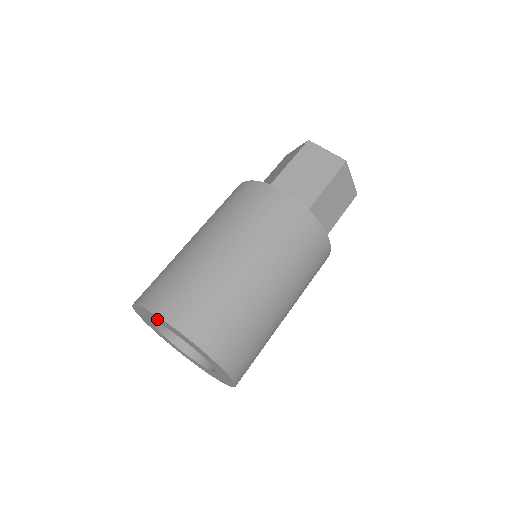
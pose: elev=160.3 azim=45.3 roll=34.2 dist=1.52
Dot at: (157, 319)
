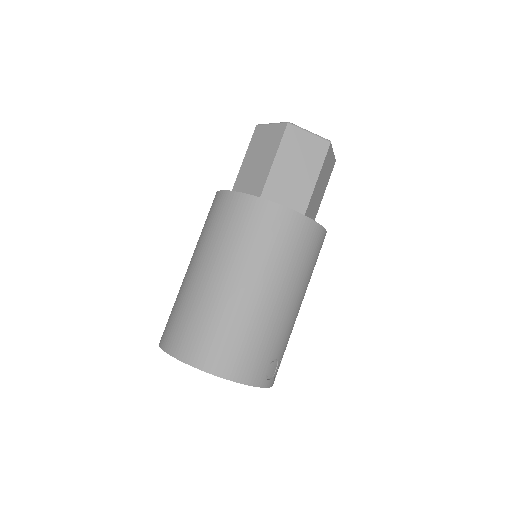
Dot at: occluded
